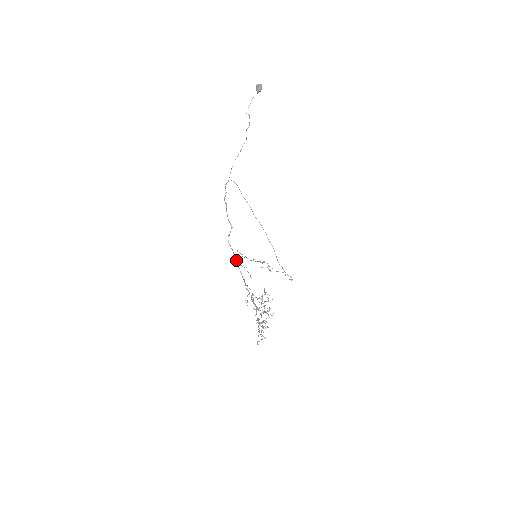
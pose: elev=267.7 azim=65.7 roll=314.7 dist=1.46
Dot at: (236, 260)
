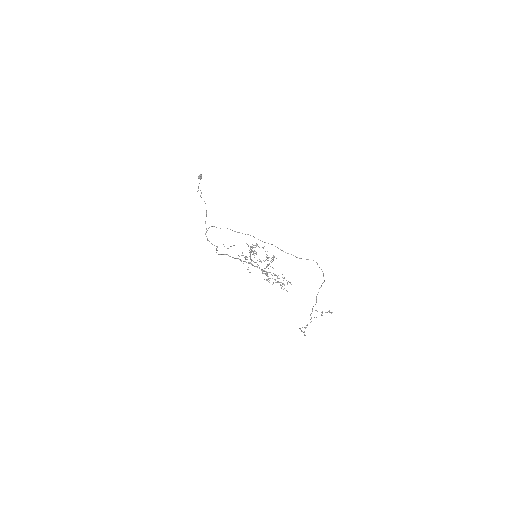
Dot at: occluded
